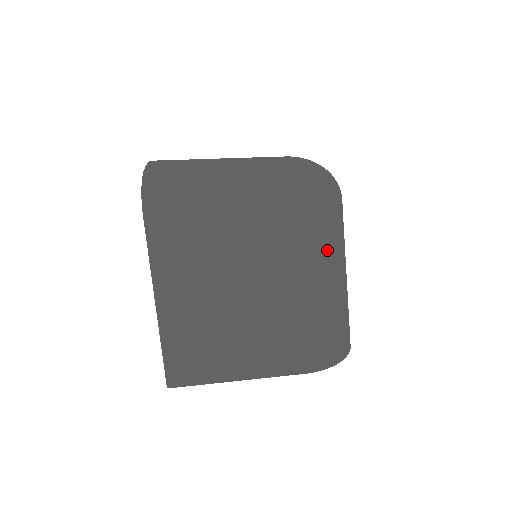
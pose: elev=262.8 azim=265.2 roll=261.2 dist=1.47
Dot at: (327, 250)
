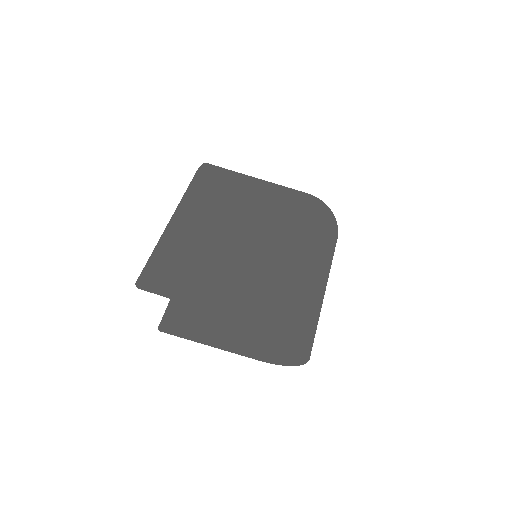
Dot at: (316, 242)
